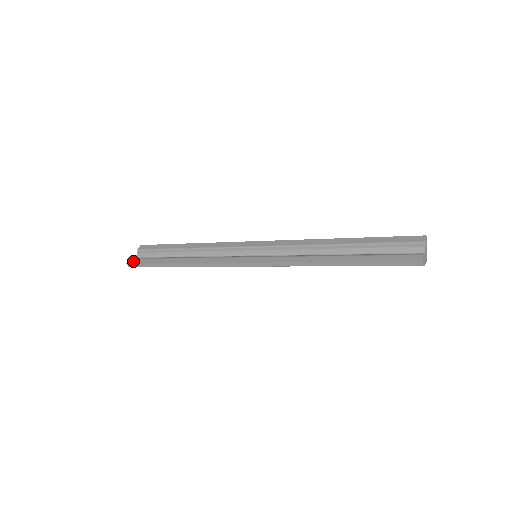
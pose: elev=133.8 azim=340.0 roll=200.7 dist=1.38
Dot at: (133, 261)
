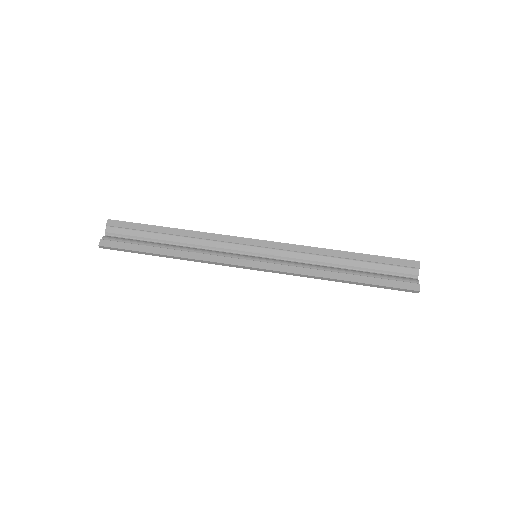
Dot at: (107, 243)
